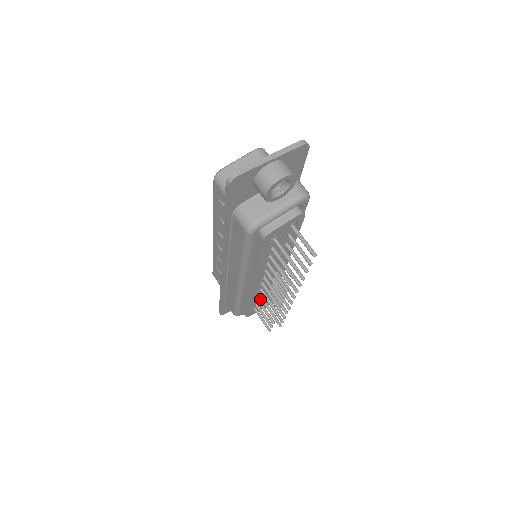
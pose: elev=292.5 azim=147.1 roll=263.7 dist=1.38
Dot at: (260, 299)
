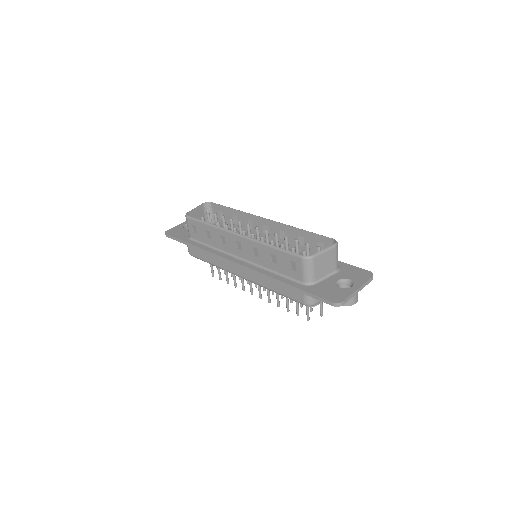
Dot at: occluded
